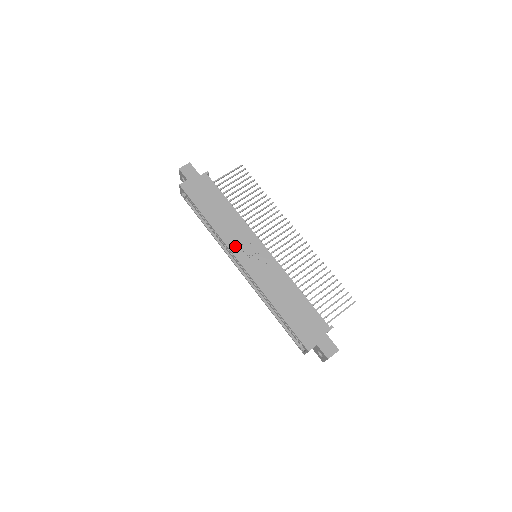
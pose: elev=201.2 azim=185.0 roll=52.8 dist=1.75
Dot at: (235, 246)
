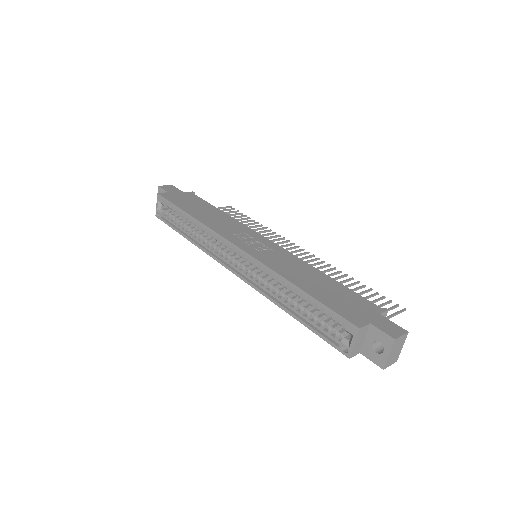
Dot at: (229, 234)
